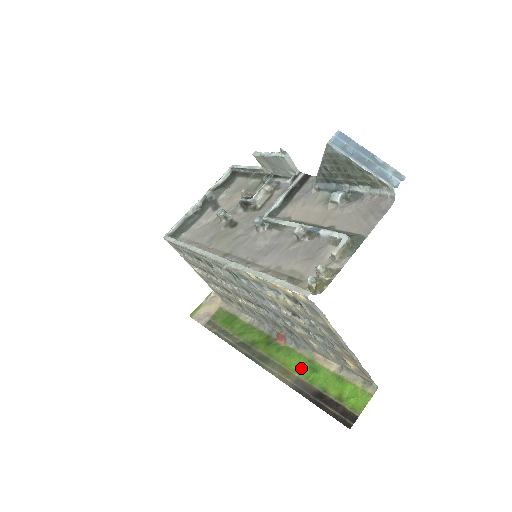
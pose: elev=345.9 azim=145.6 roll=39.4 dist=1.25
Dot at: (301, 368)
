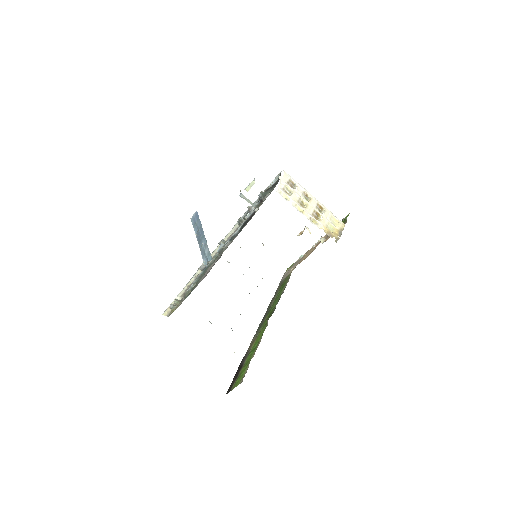
Dot at: (255, 344)
